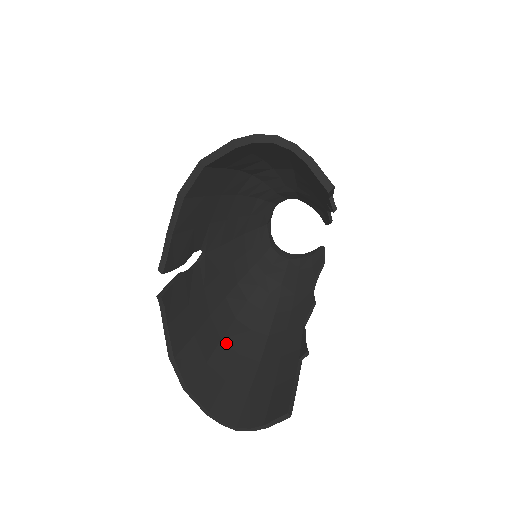
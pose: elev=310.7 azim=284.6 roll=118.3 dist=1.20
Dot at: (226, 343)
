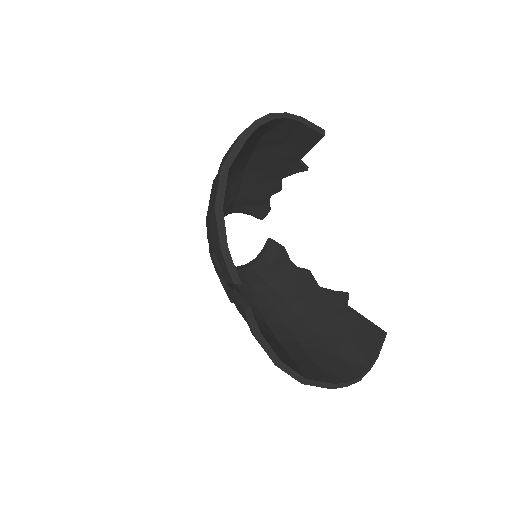
Dot at: (283, 341)
